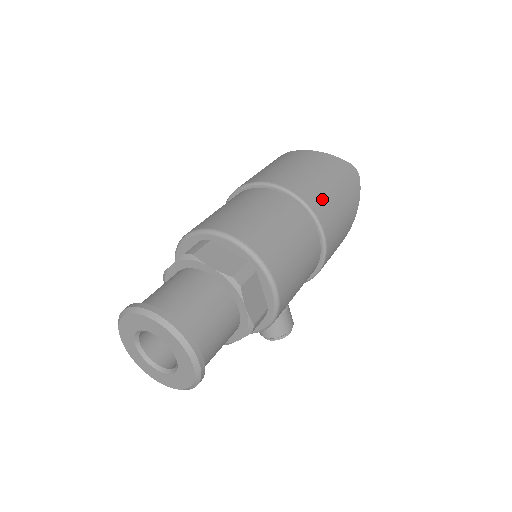
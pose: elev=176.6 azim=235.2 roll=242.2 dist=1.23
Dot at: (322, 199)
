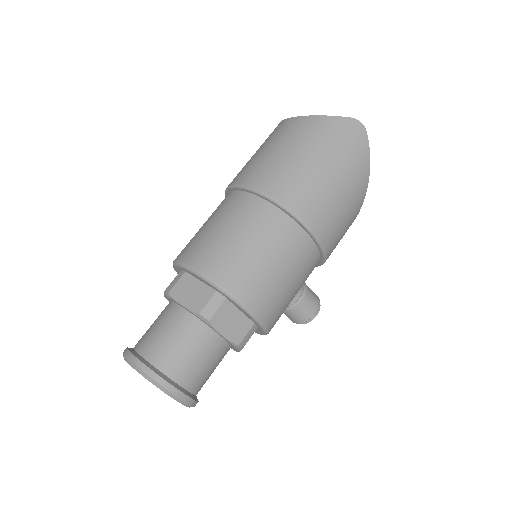
Dot at: (303, 188)
